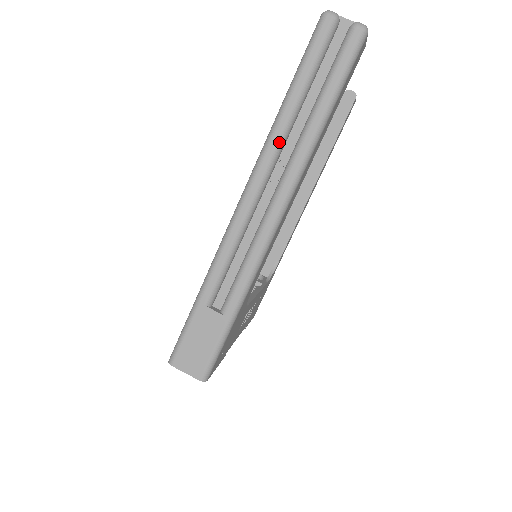
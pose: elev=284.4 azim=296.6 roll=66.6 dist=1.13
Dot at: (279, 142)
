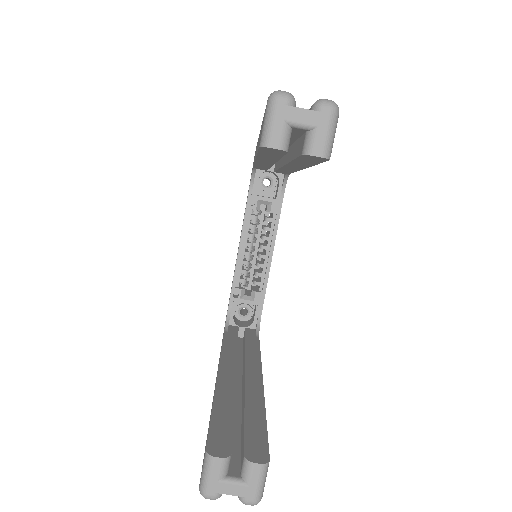
Dot at: occluded
